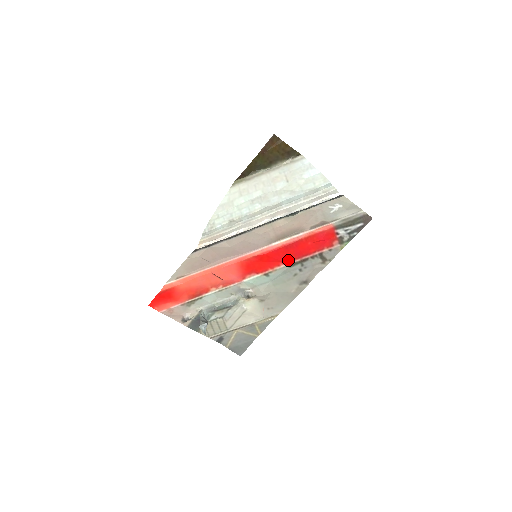
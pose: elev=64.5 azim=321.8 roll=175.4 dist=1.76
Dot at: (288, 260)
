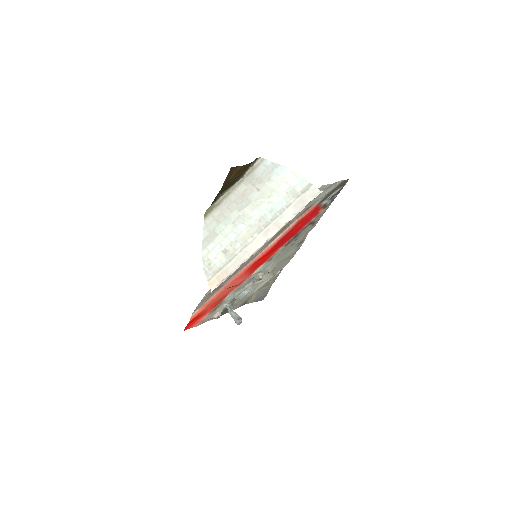
Dot at: (284, 243)
